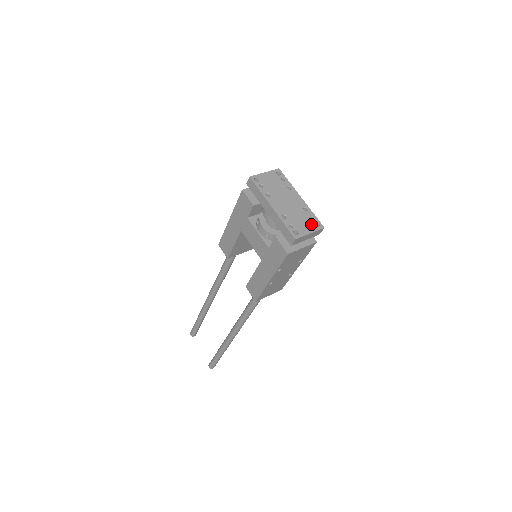
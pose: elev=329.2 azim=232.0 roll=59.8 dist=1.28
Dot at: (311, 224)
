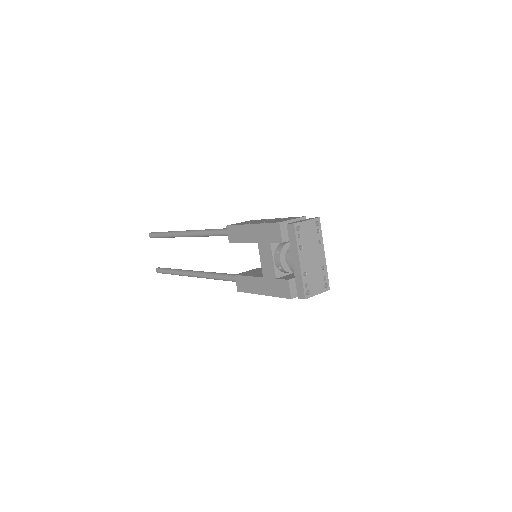
Dot at: (322, 285)
